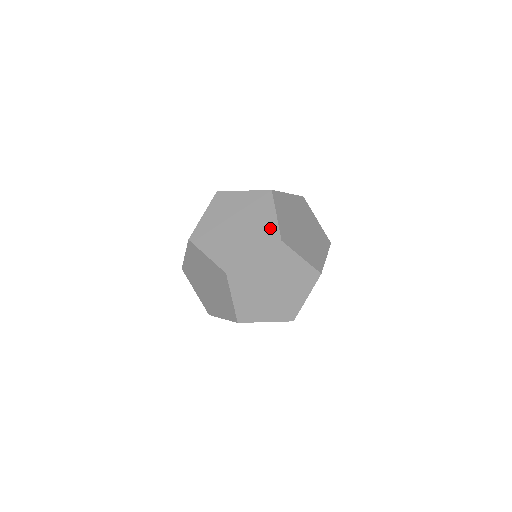
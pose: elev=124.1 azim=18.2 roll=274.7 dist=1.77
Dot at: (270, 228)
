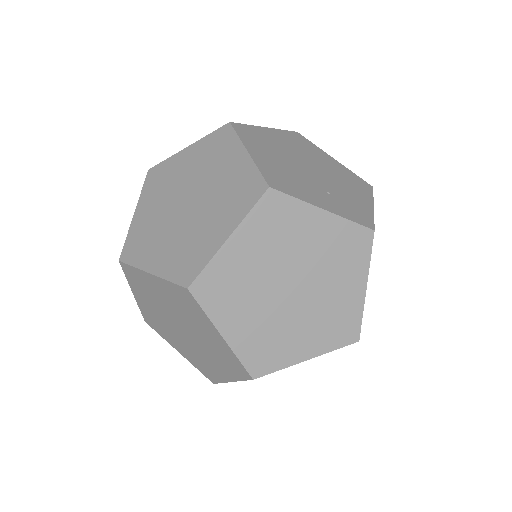
Dot at: (201, 252)
